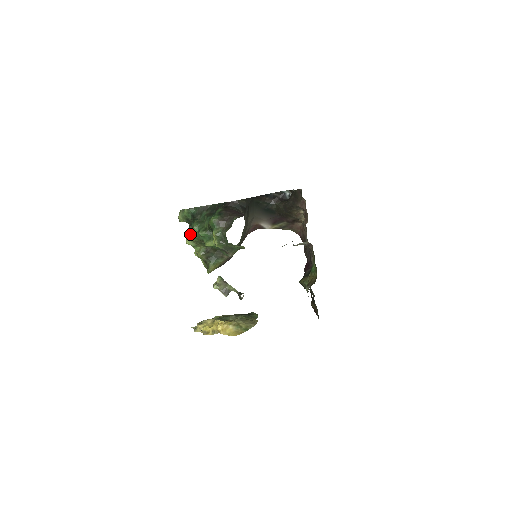
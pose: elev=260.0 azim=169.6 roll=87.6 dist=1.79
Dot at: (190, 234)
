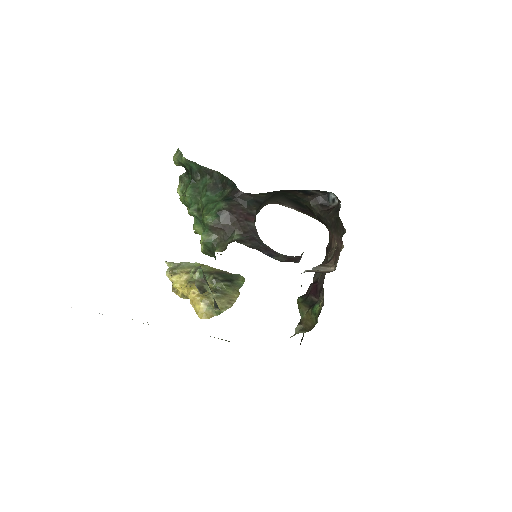
Dot at: (179, 198)
